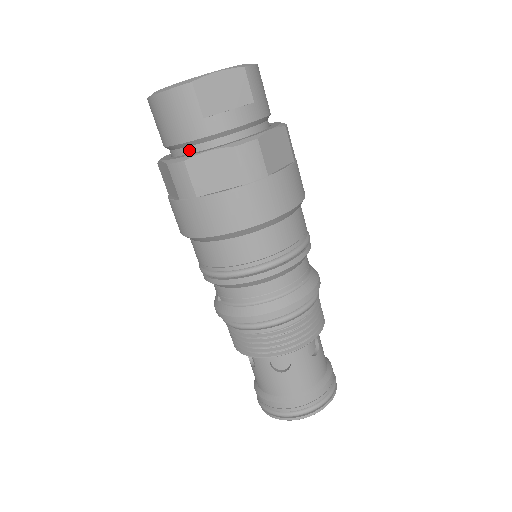
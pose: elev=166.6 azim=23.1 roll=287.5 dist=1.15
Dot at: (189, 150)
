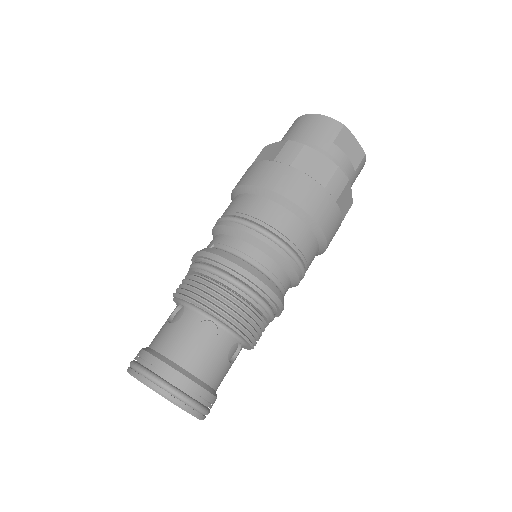
Dot at: occluded
